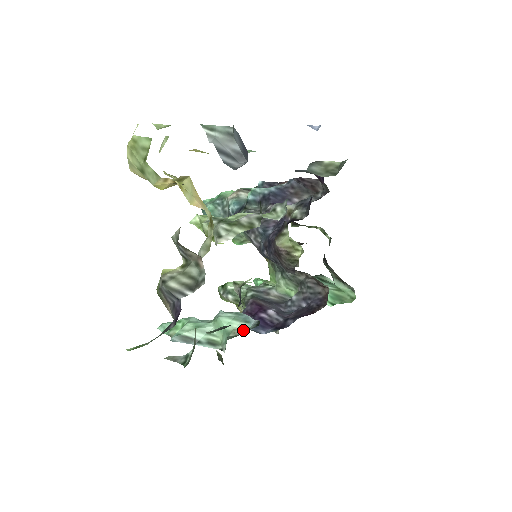
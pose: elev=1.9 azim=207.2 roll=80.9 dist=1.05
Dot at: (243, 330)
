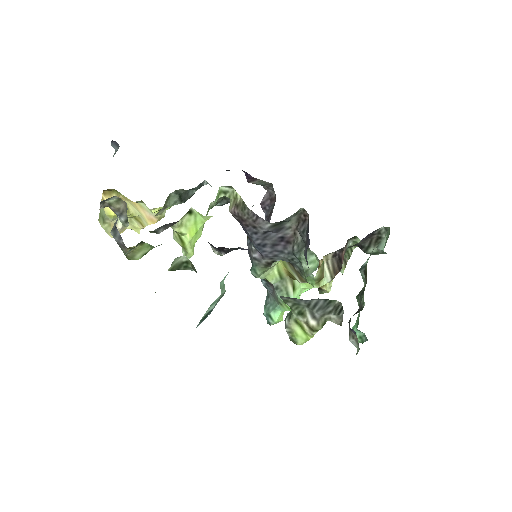
Dot at: occluded
